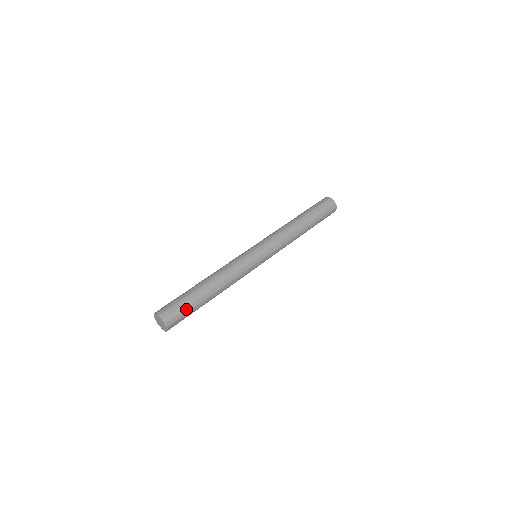
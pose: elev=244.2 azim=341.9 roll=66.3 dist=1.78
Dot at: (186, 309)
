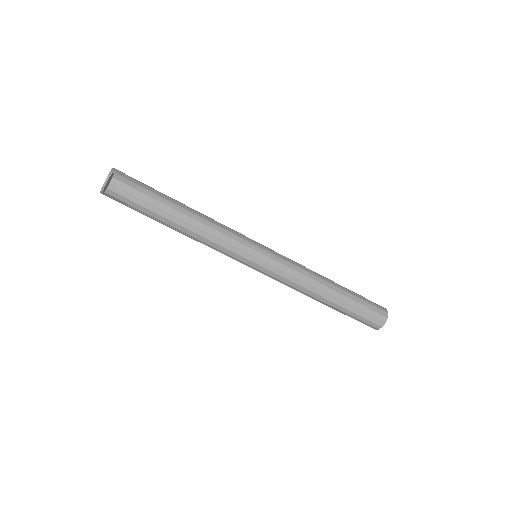
Dot at: (137, 199)
